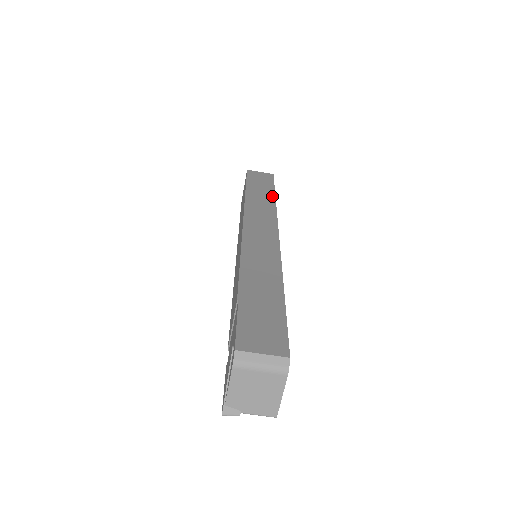
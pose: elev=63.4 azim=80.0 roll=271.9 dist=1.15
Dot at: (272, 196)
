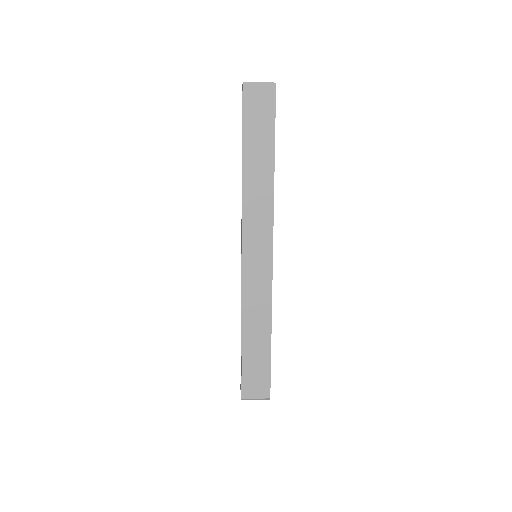
Dot at: (271, 164)
